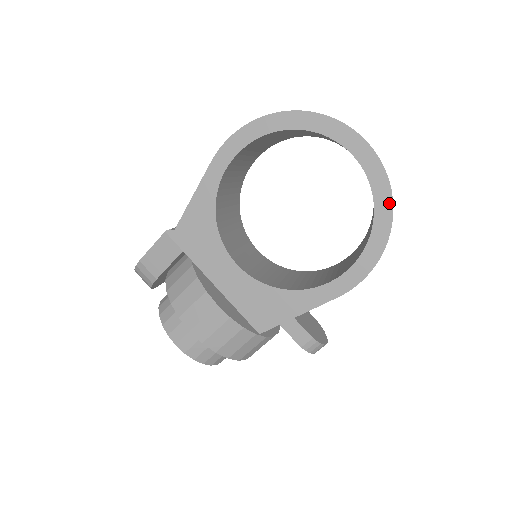
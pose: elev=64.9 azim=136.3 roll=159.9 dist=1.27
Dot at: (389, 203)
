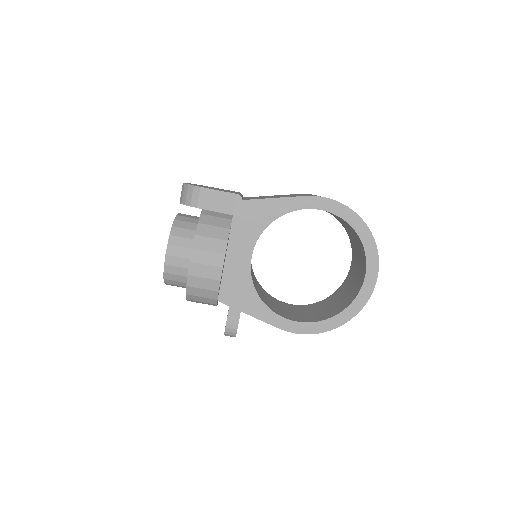
Dot at: (352, 316)
